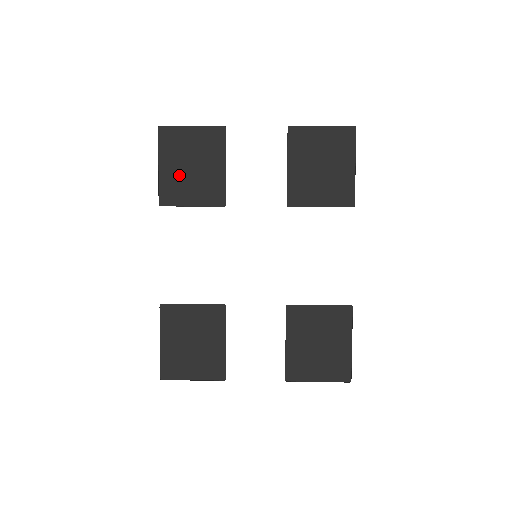
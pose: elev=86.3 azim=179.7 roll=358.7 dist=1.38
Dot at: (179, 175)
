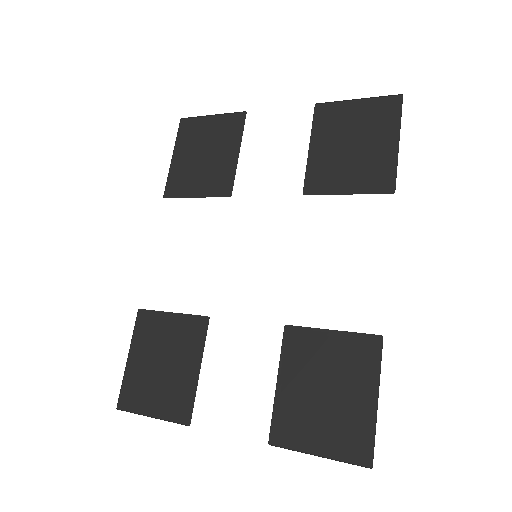
Dot at: (190, 165)
